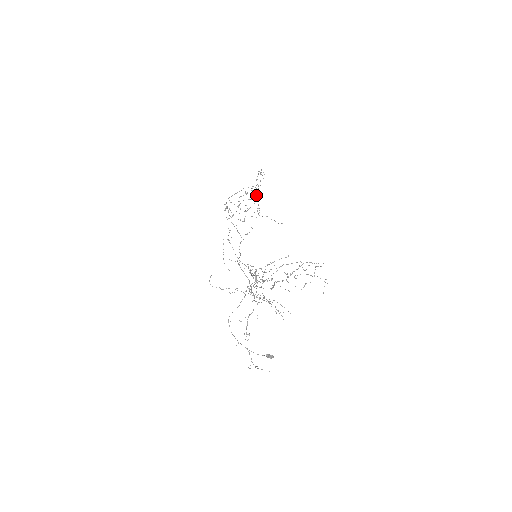
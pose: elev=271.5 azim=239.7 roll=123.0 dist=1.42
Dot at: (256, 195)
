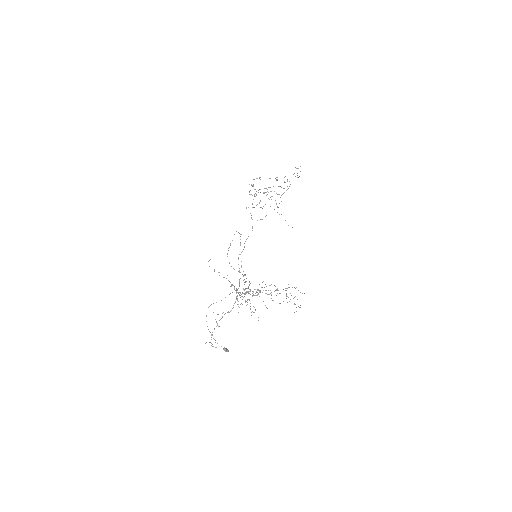
Dot at: occluded
